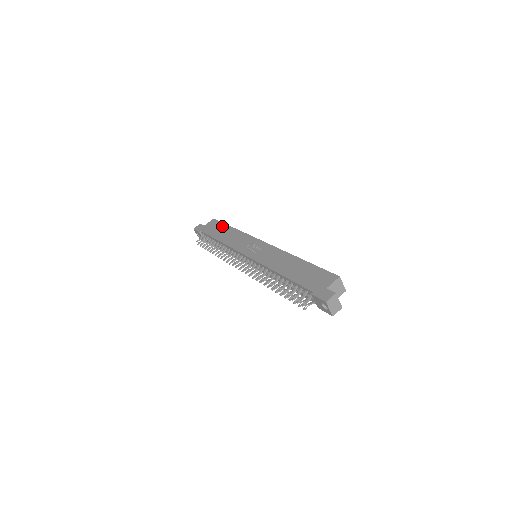
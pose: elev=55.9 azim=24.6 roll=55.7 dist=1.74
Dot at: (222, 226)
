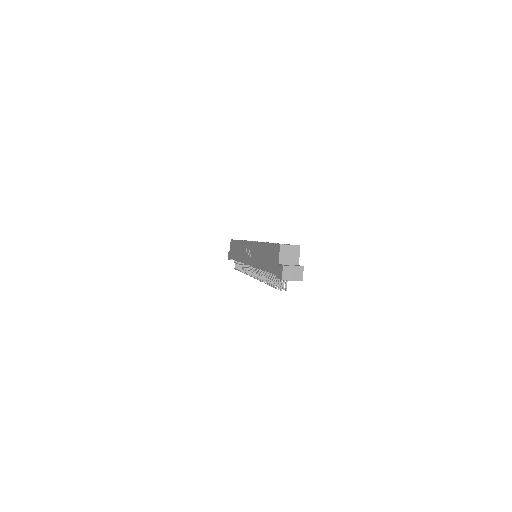
Dot at: (234, 244)
